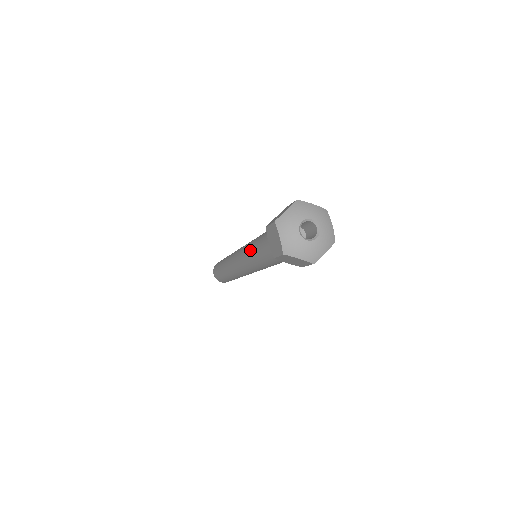
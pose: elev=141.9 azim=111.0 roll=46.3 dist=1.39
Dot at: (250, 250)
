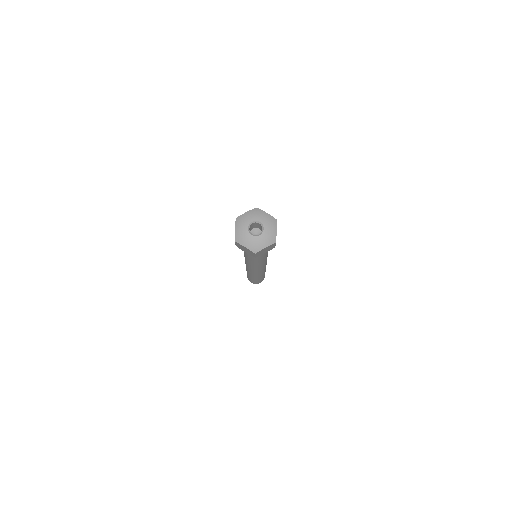
Dot at: occluded
